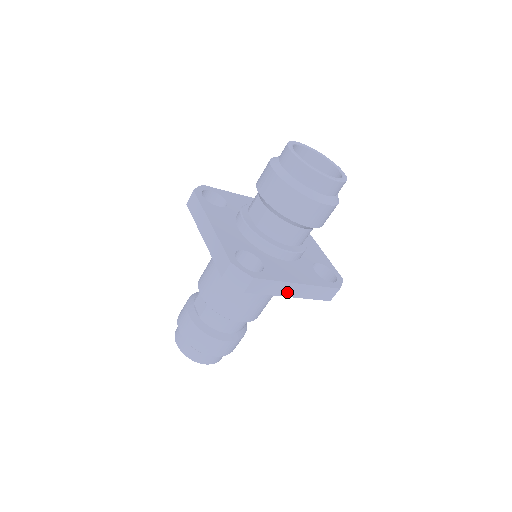
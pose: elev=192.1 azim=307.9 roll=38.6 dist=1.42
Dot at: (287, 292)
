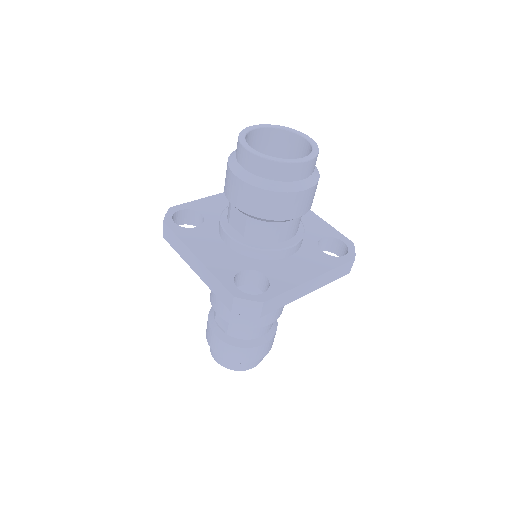
Dot at: (303, 292)
